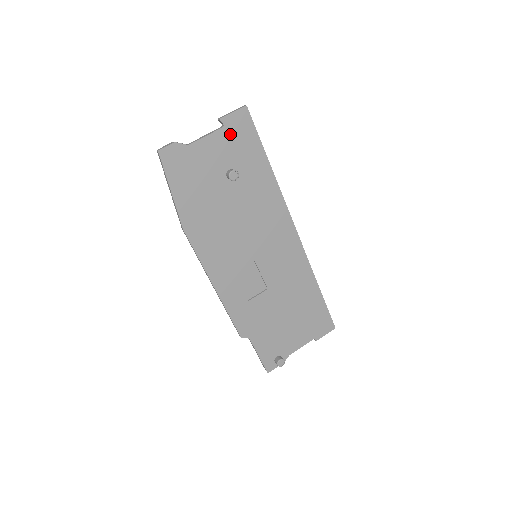
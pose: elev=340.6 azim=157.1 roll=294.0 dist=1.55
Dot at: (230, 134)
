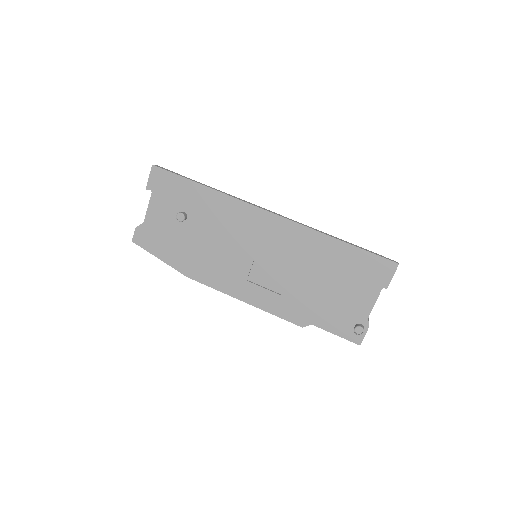
Dot at: (160, 192)
